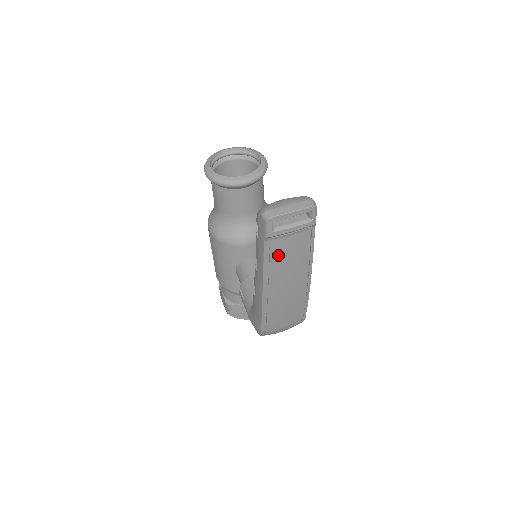
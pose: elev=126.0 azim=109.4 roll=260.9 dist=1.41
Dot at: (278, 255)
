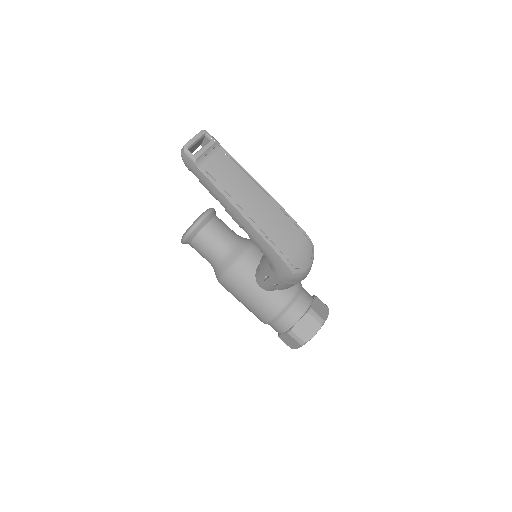
Dot at: (218, 175)
